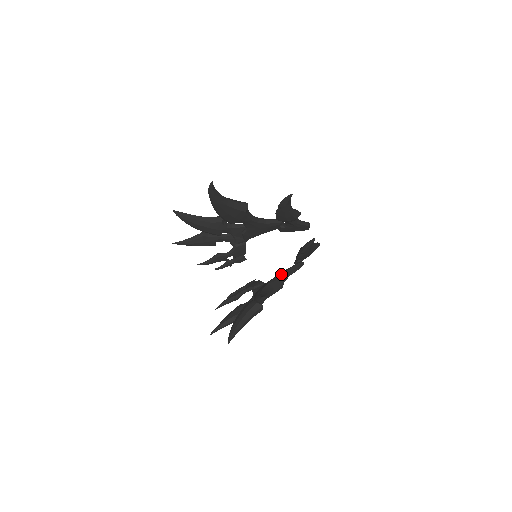
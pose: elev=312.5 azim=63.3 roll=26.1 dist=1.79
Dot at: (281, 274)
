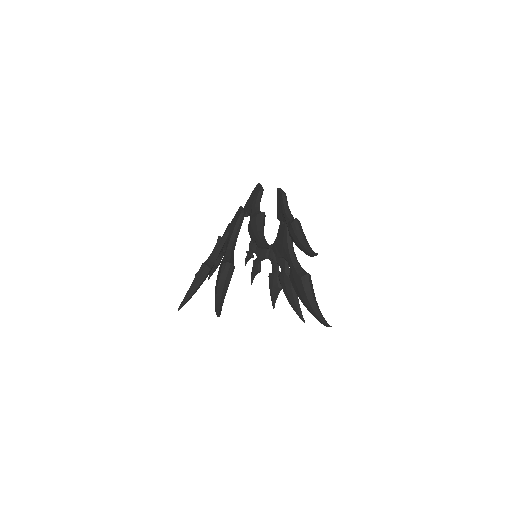
Dot at: (289, 253)
